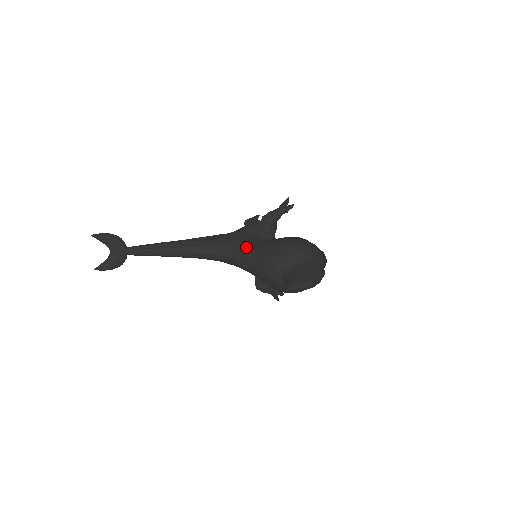
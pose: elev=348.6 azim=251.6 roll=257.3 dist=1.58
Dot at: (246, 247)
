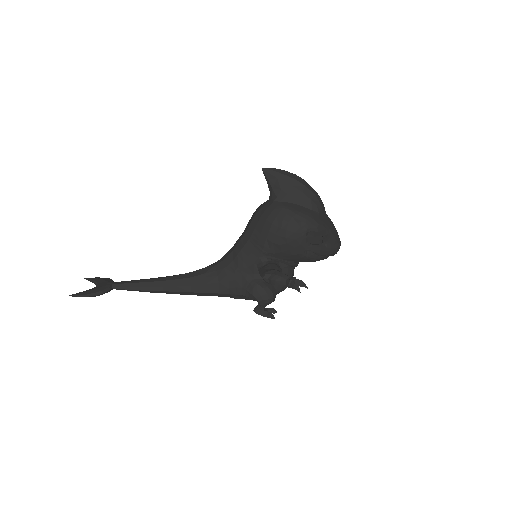
Dot at: occluded
